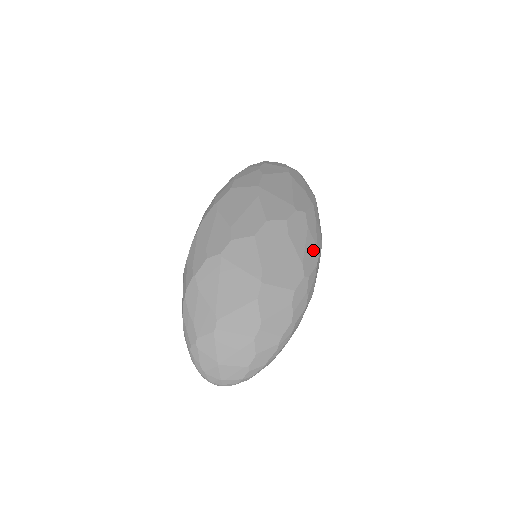
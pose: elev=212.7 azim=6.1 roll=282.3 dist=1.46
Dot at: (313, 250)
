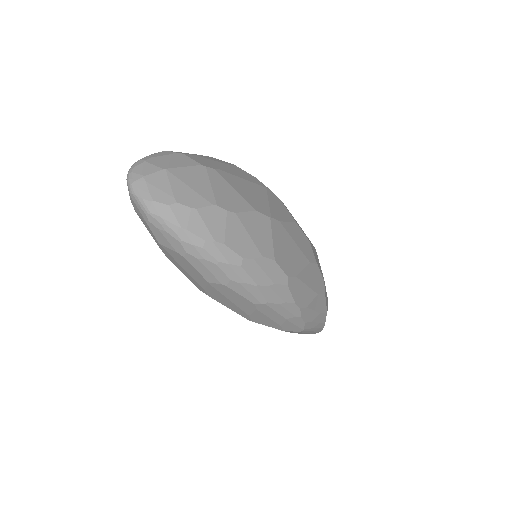
Dot at: (305, 299)
